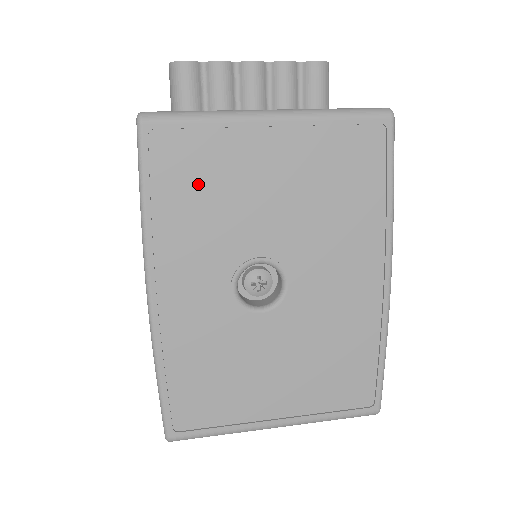
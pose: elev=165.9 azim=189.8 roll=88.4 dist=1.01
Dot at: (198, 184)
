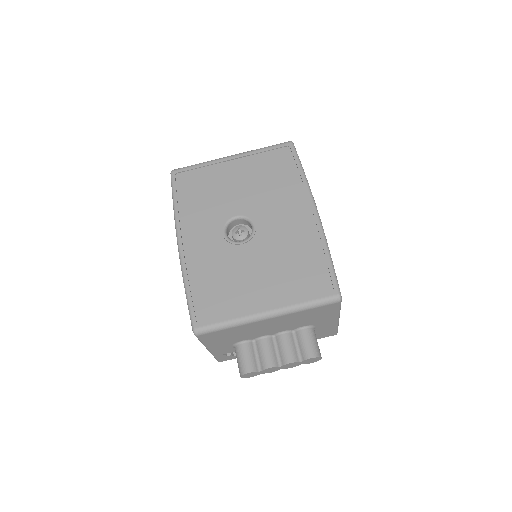
Dot at: (200, 190)
